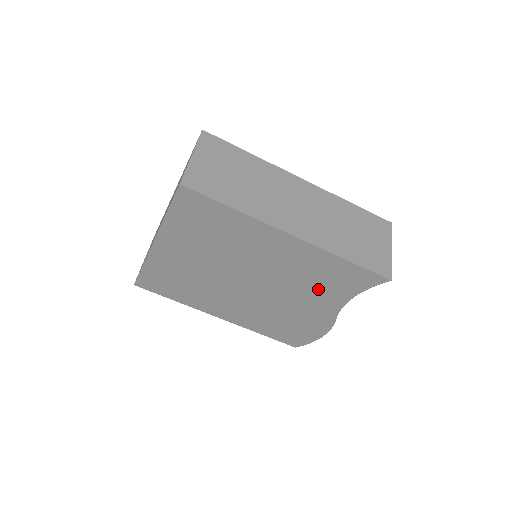
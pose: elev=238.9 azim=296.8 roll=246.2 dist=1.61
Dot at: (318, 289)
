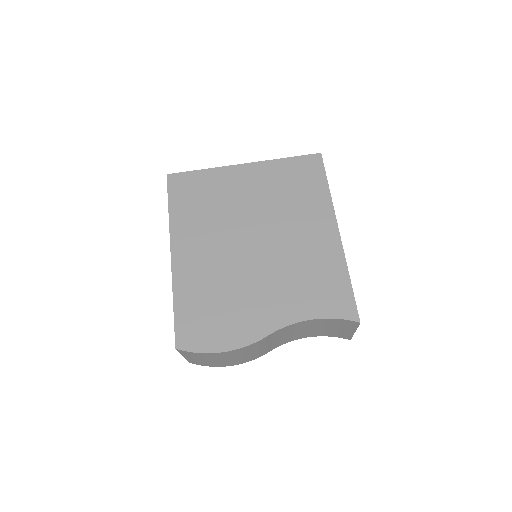
Dot at: (297, 289)
